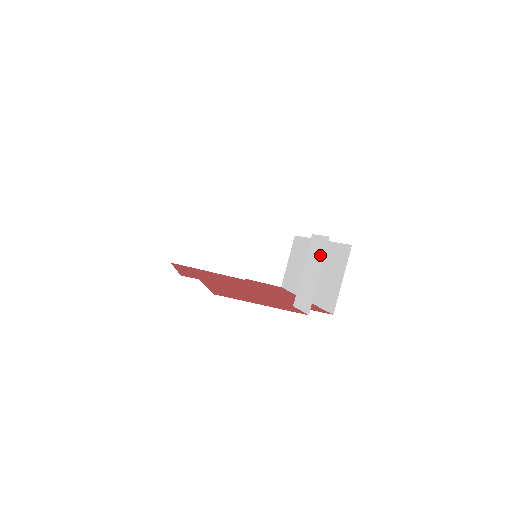
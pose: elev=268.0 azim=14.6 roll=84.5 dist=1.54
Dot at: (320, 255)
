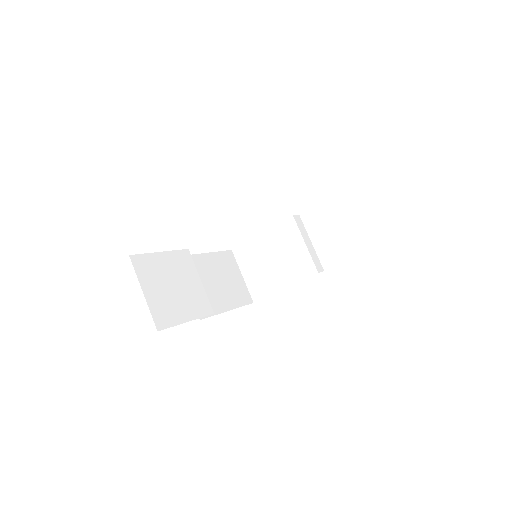
Dot at: occluded
